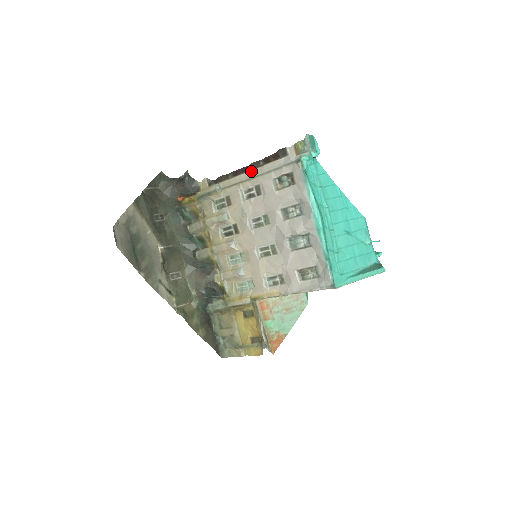
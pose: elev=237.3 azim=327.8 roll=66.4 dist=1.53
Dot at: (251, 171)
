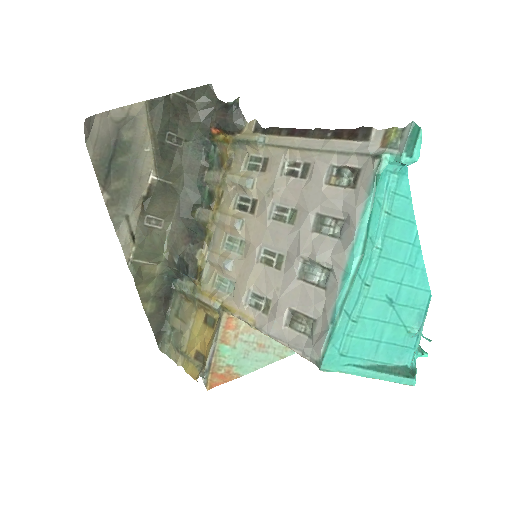
Dot at: (311, 139)
